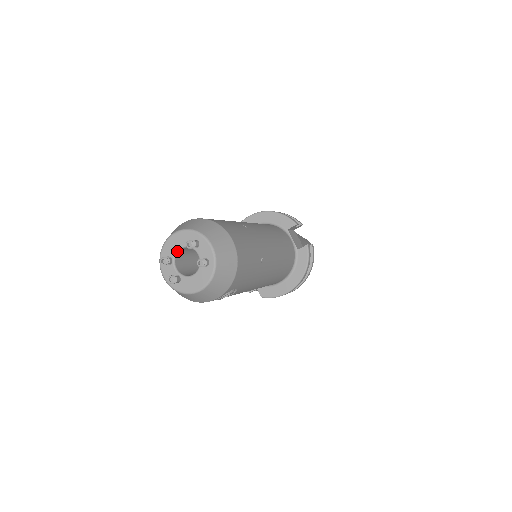
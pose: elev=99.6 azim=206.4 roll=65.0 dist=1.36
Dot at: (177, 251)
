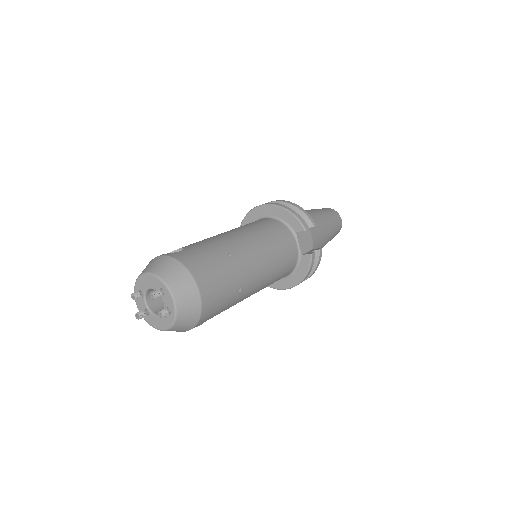
Dot at: (147, 289)
